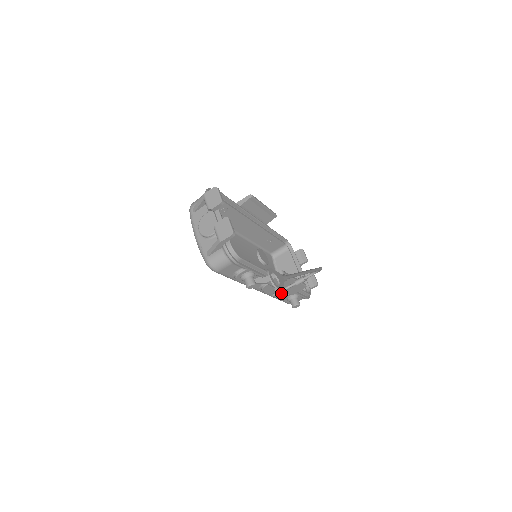
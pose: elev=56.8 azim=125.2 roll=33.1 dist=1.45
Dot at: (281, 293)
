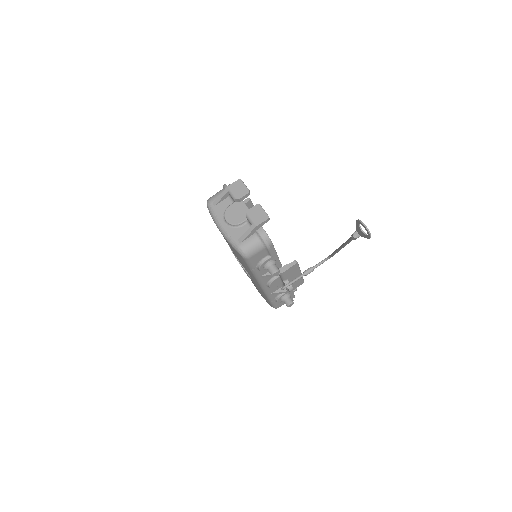
Dot at: (291, 285)
